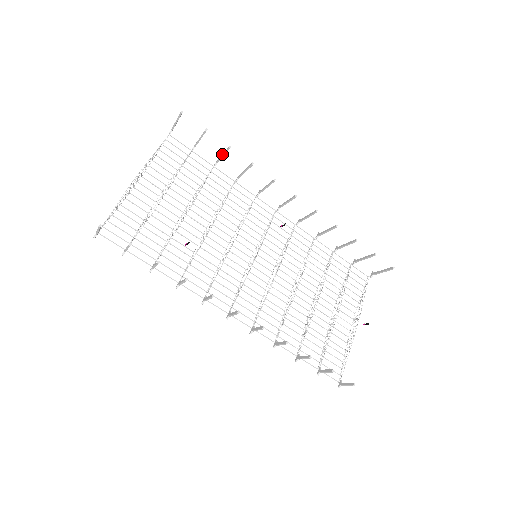
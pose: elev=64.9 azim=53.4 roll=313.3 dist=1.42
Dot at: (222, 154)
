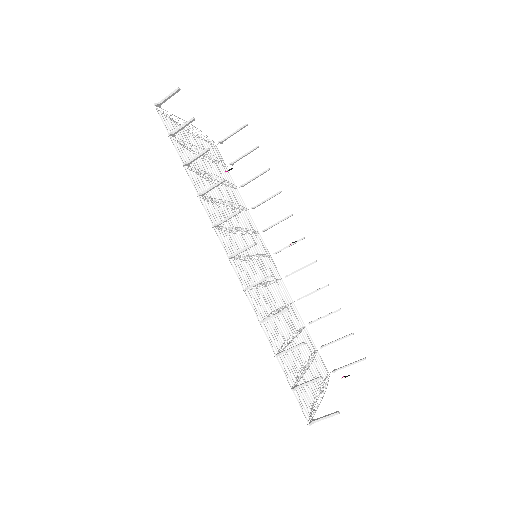
Dot at: (255, 176)
